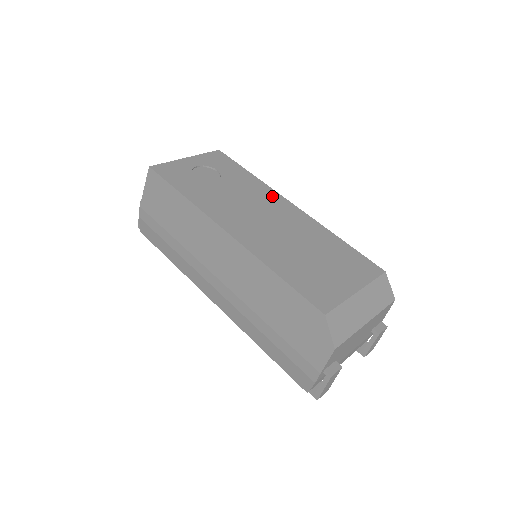
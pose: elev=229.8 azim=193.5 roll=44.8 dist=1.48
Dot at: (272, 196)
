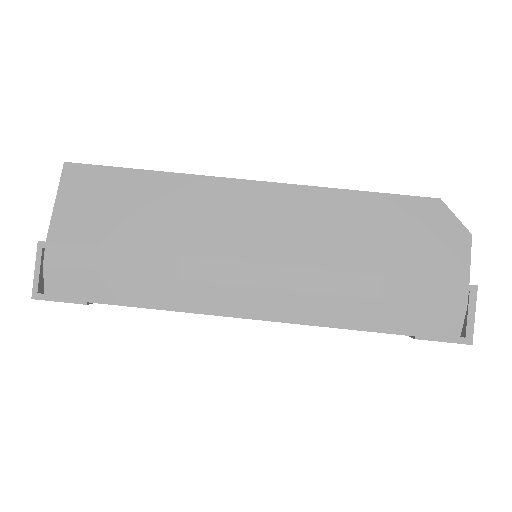
Dot at: occluded
